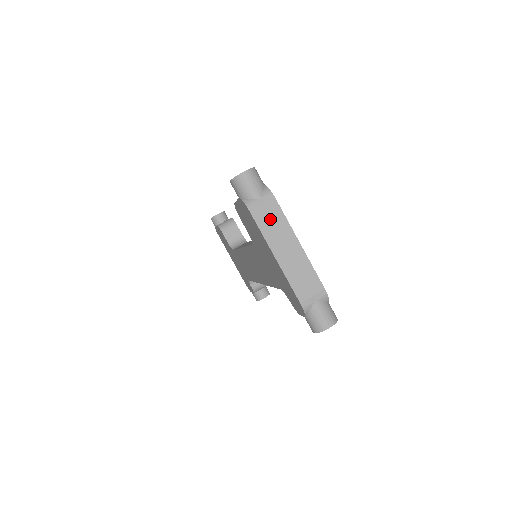
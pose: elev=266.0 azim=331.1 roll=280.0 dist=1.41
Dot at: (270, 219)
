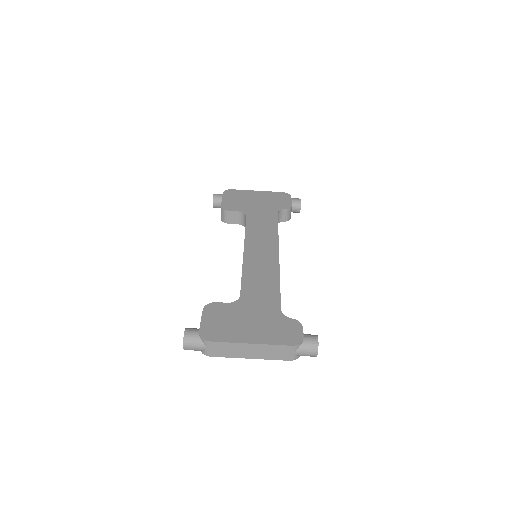
Dot at: (223, 350)
